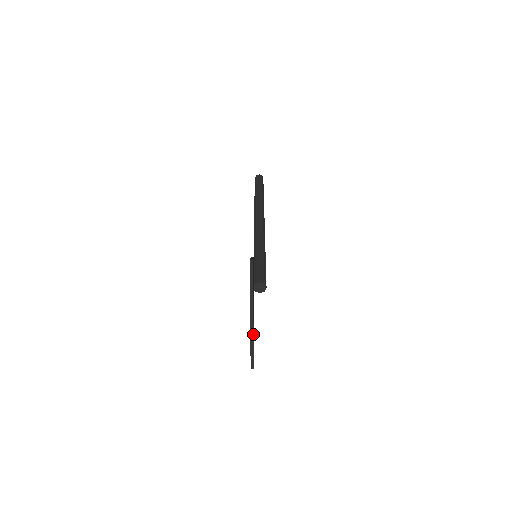
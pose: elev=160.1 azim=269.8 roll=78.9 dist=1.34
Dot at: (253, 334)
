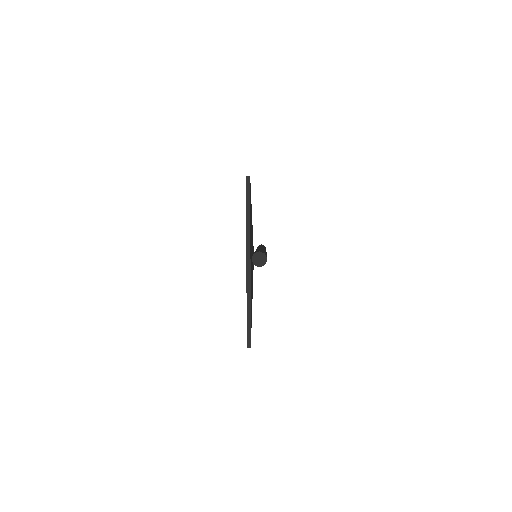
Dot at: (250, 288)
